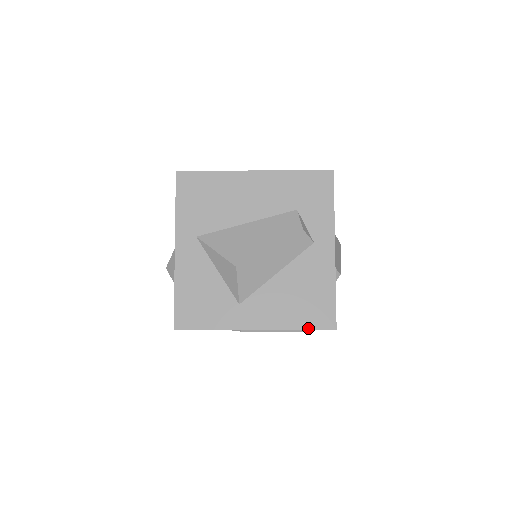
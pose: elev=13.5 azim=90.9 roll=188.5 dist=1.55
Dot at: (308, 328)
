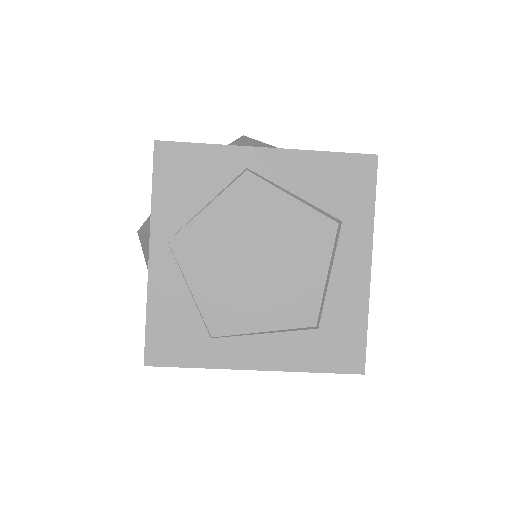
Dot at: (339, 153)
